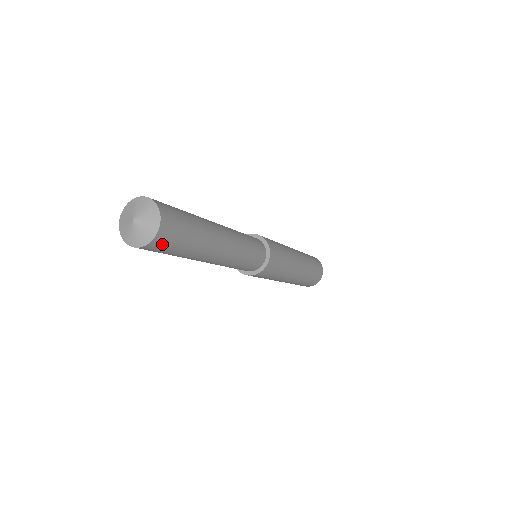
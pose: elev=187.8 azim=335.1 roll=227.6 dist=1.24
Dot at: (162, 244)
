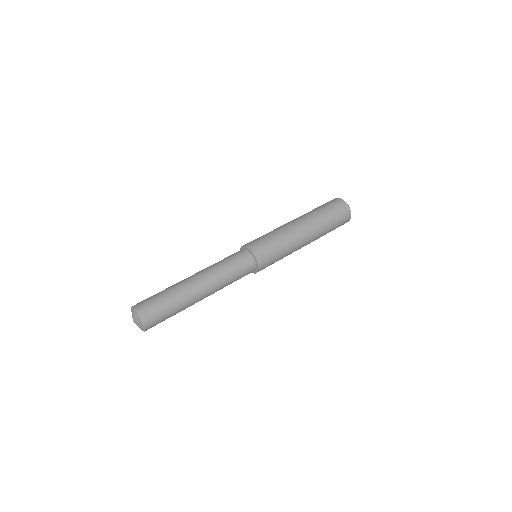
Dot at: occluded
